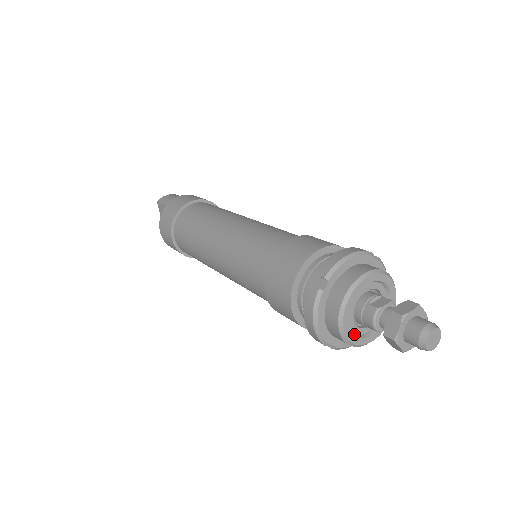
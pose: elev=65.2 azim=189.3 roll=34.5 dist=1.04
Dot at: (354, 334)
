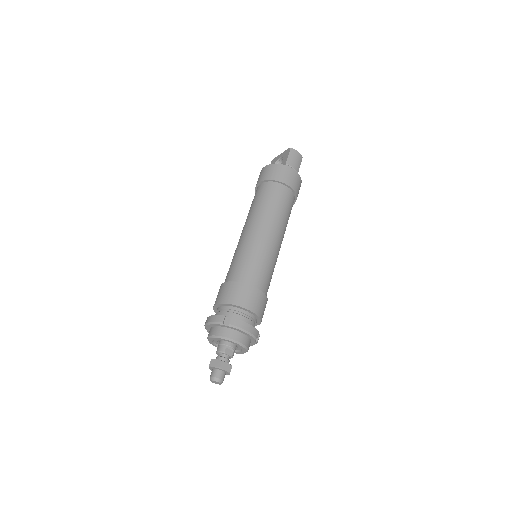
Dot at: (213, 341)
